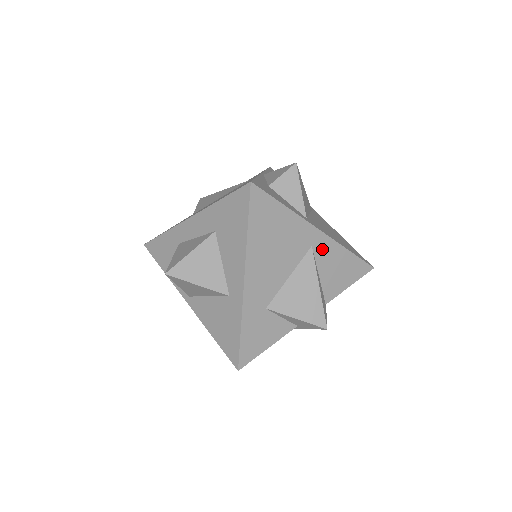
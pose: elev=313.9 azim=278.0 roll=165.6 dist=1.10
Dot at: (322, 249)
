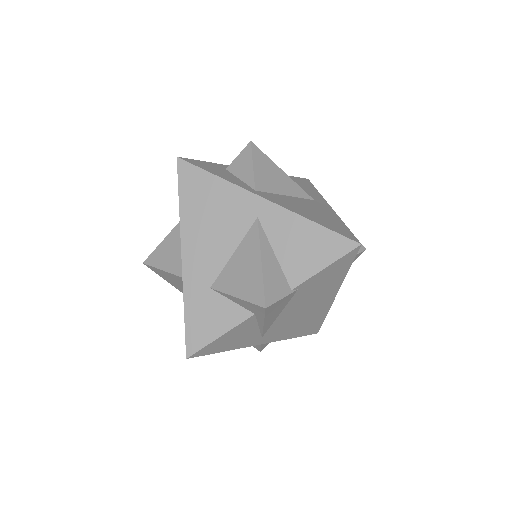
Dot at: (273, 221)
